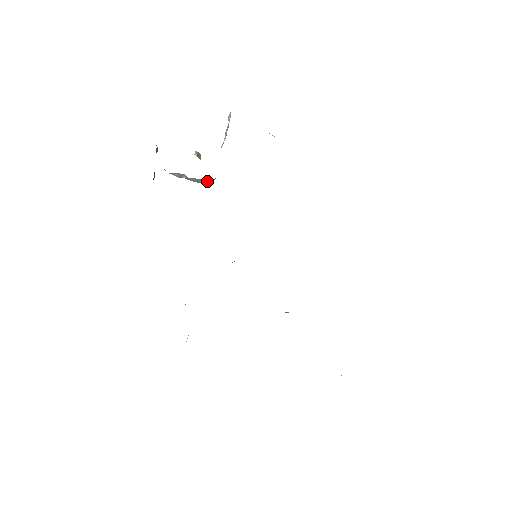
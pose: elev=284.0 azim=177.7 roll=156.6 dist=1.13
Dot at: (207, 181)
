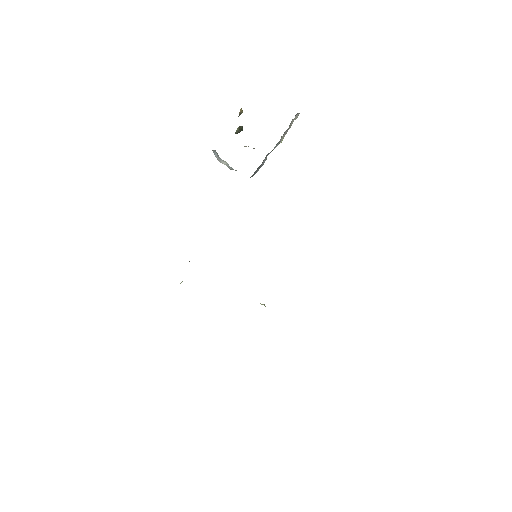
Dot at: occluded
